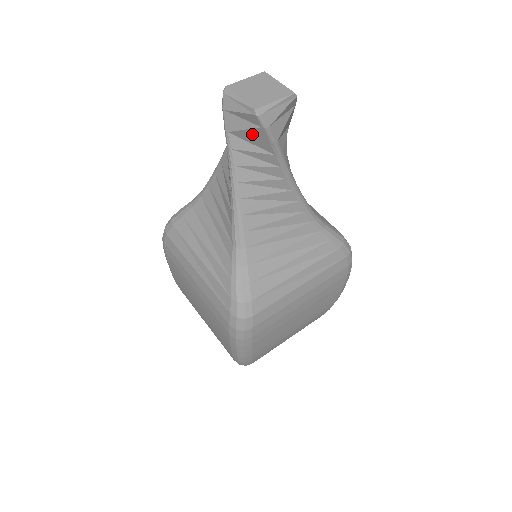
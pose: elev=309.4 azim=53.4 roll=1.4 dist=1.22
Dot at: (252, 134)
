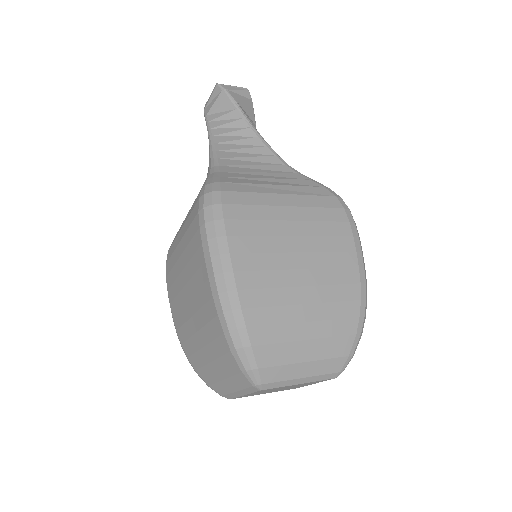
Dot at: (219, 103)
